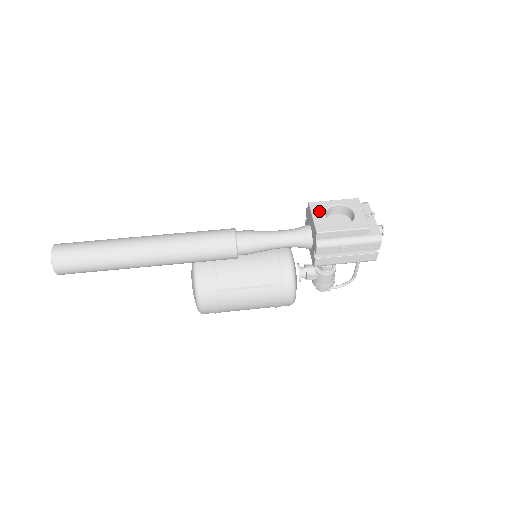
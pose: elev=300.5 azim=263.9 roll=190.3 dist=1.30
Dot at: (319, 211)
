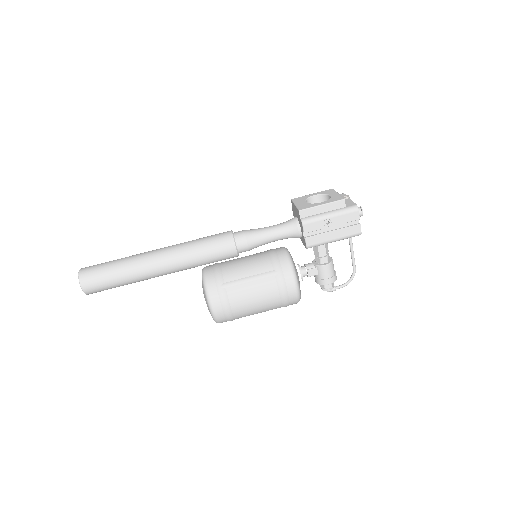
Dot at: (300, 201)
